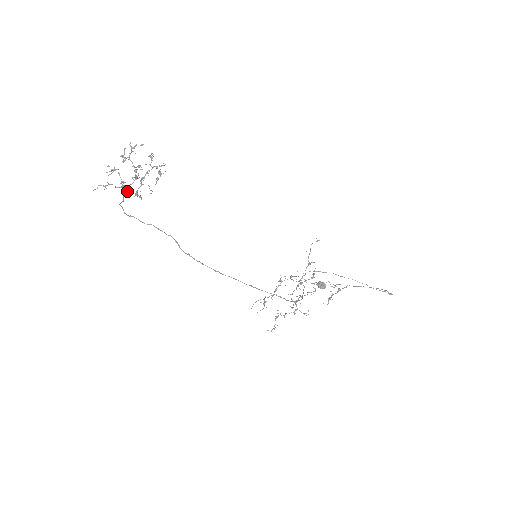
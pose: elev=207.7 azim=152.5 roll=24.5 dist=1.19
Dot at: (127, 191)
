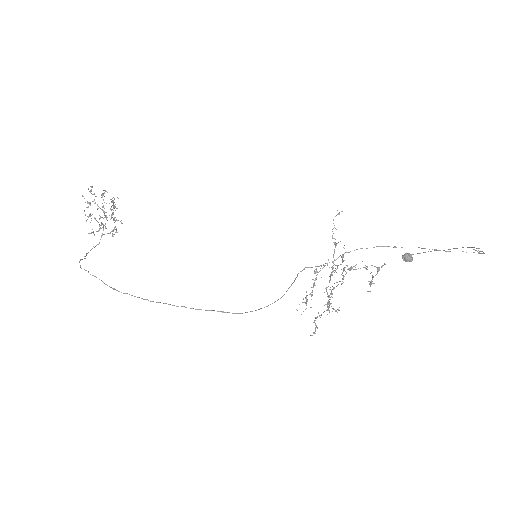
Dot at: (102, 233)
